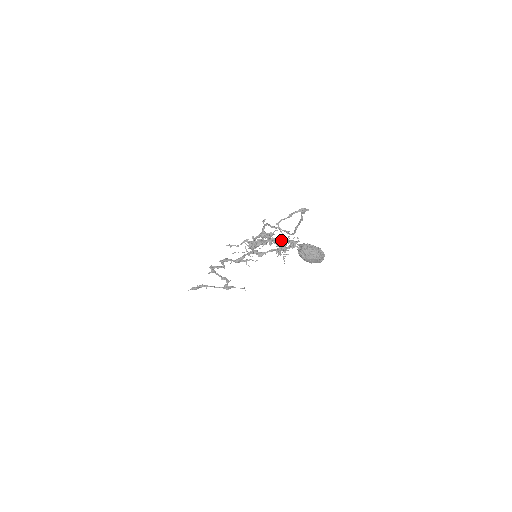
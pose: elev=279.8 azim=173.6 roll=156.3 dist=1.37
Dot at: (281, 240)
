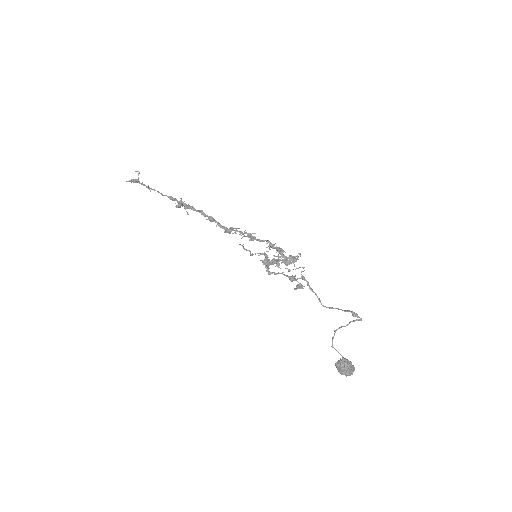
Dot at: (291, 263)
